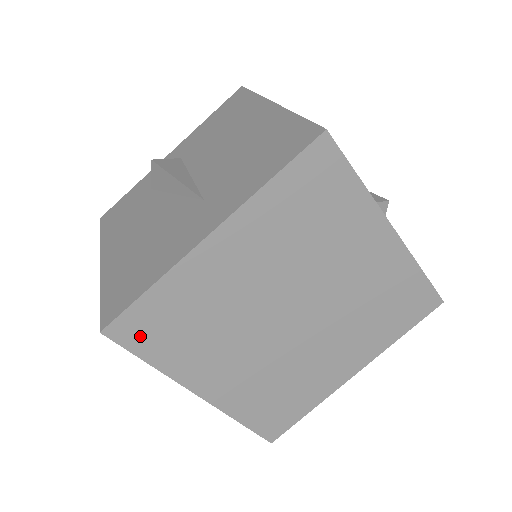
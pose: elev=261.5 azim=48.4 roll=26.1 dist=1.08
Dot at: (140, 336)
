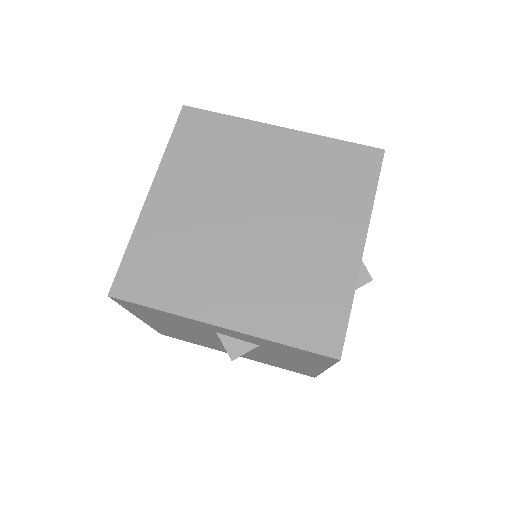
Dot at: (189, 127)
